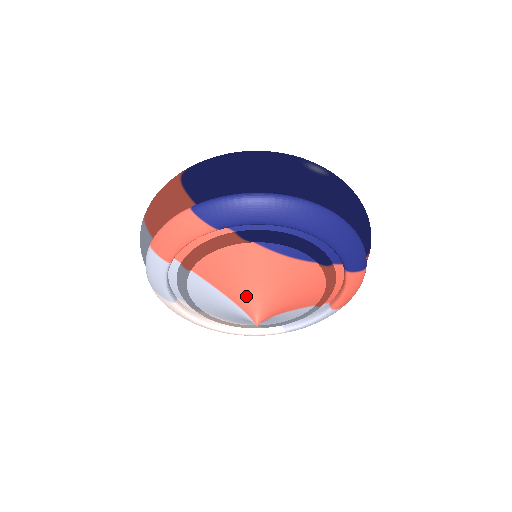
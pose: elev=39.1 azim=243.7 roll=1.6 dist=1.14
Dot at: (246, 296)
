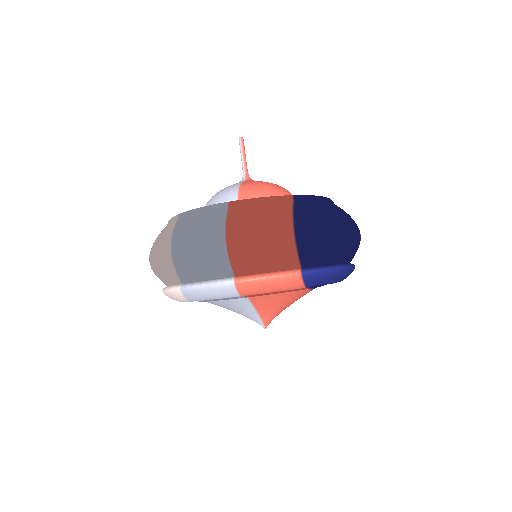
Dot at: (273, 313)
